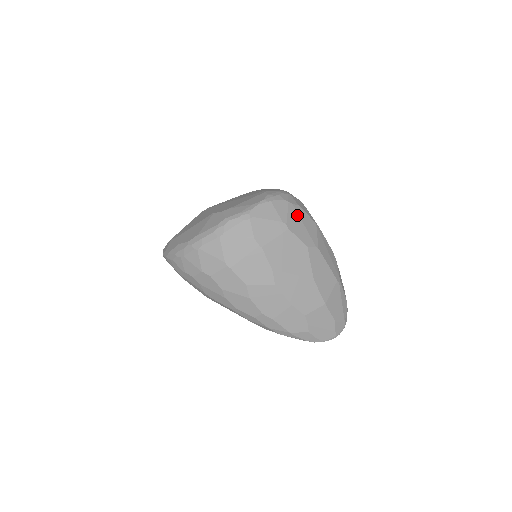
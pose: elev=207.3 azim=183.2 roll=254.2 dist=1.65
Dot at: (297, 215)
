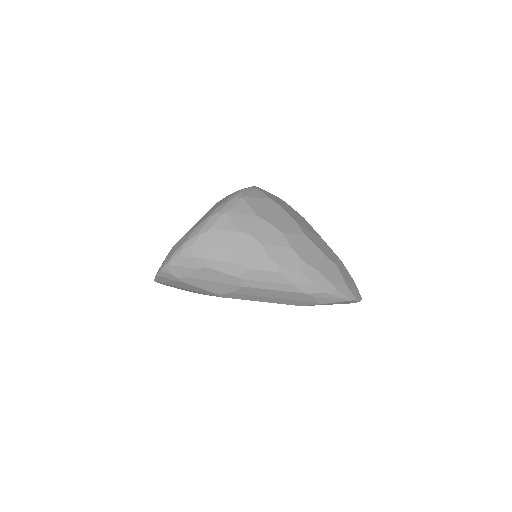
Dot at: occluded
